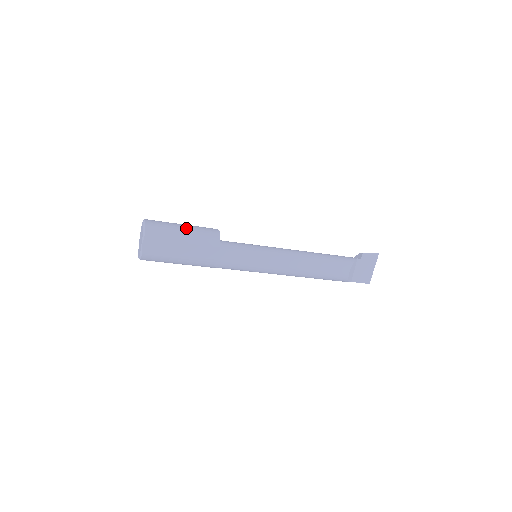
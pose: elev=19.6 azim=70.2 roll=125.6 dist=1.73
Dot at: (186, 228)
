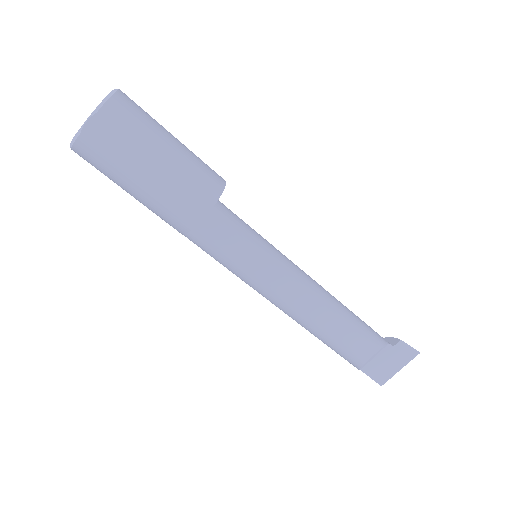
Dot at: (177, 144)
